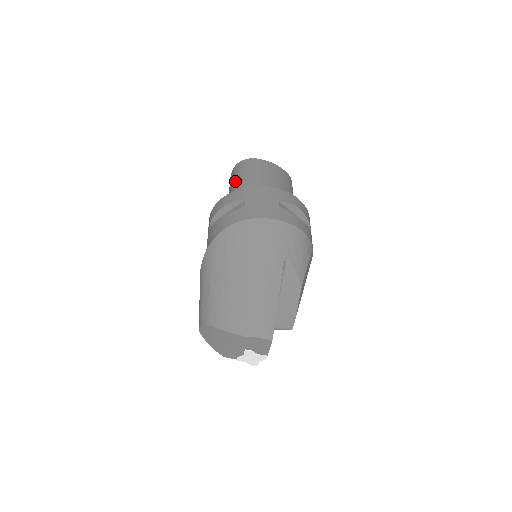
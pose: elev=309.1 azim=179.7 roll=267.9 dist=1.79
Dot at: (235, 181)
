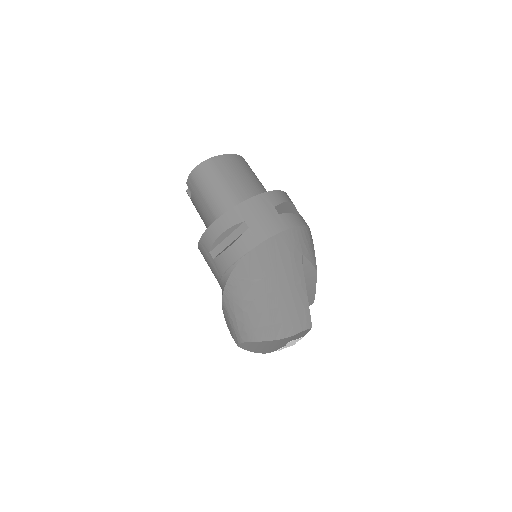
Dot at: (205, 193)
